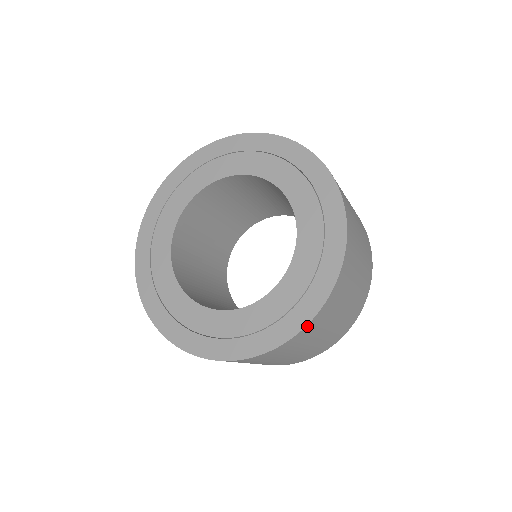
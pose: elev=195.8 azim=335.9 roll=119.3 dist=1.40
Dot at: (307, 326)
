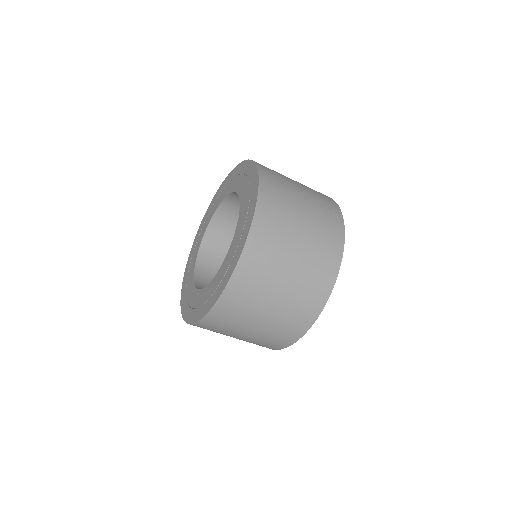
Dot at: (257, 211)
